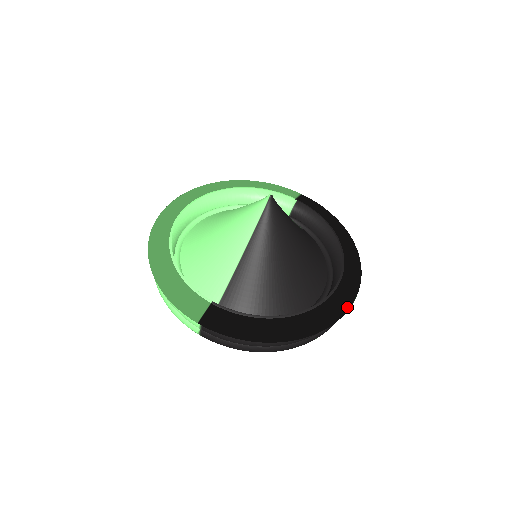
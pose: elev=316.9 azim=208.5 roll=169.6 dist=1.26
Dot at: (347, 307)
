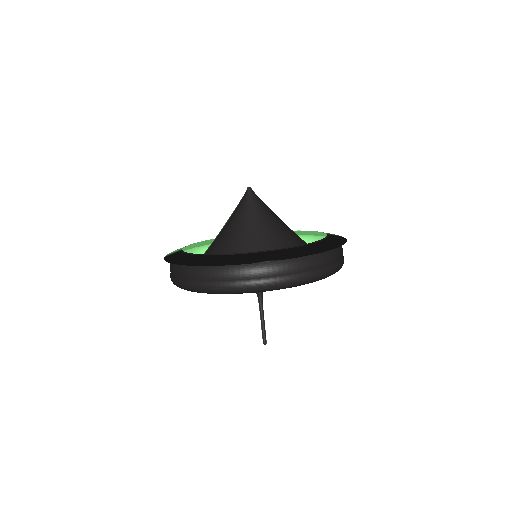
Dot at: (251, 261)
